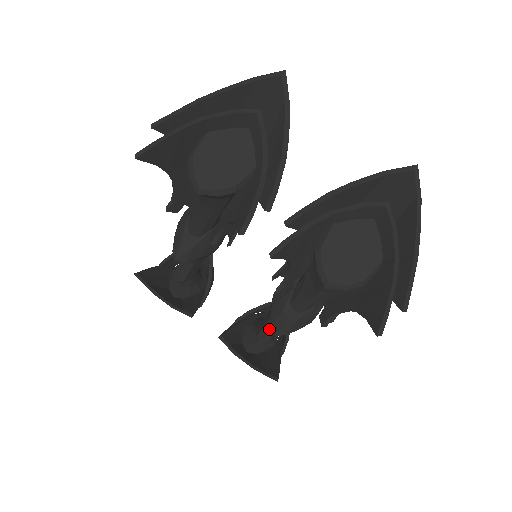
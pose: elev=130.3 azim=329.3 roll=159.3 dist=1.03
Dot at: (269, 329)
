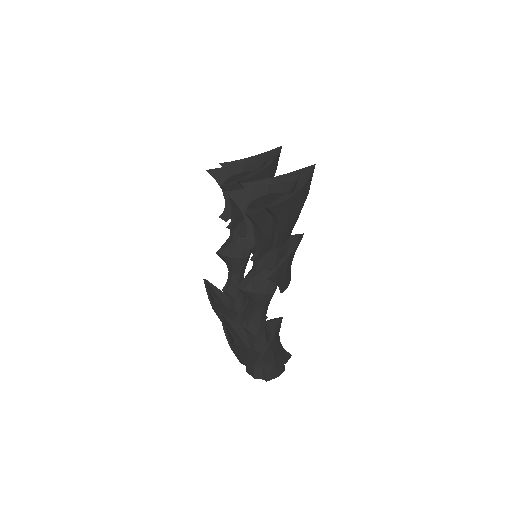
Dot at: (248, 312)
